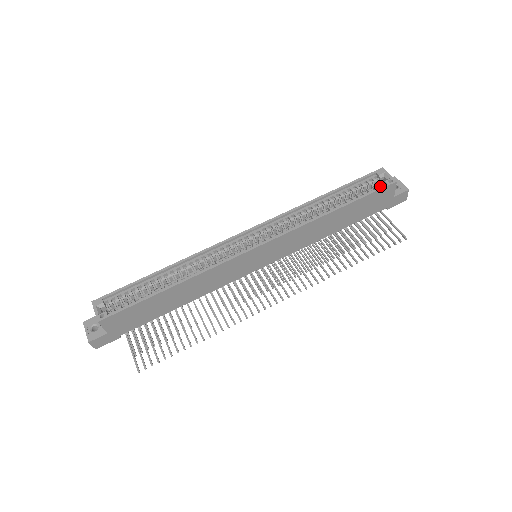
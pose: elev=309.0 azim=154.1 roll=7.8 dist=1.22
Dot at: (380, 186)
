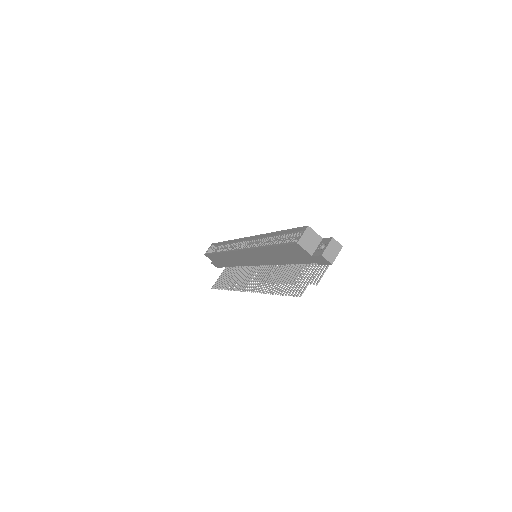
Dot at: occluded
